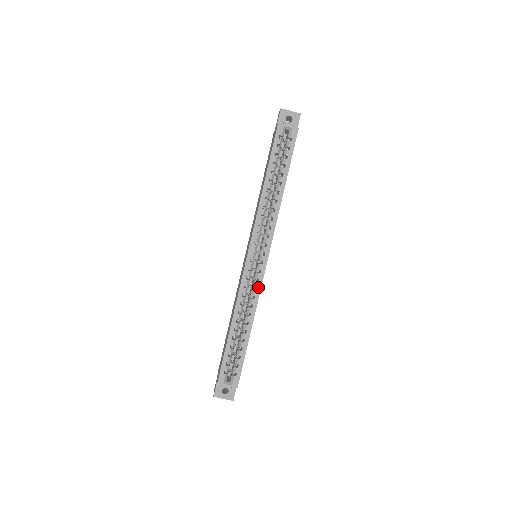
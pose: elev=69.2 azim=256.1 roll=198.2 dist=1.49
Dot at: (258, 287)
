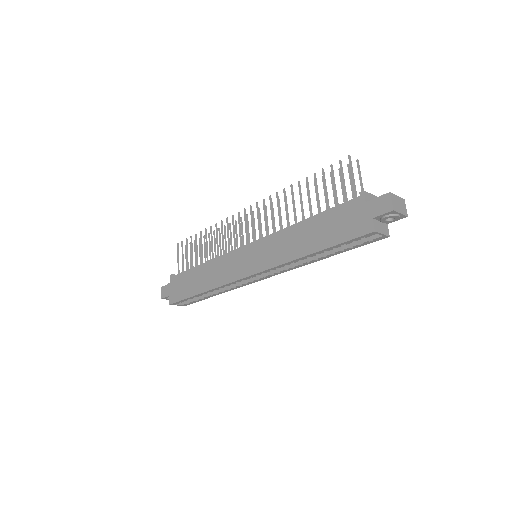
Dot at: (243, 285)
